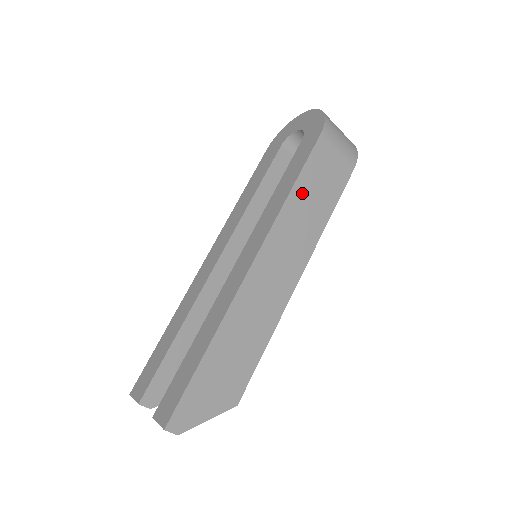
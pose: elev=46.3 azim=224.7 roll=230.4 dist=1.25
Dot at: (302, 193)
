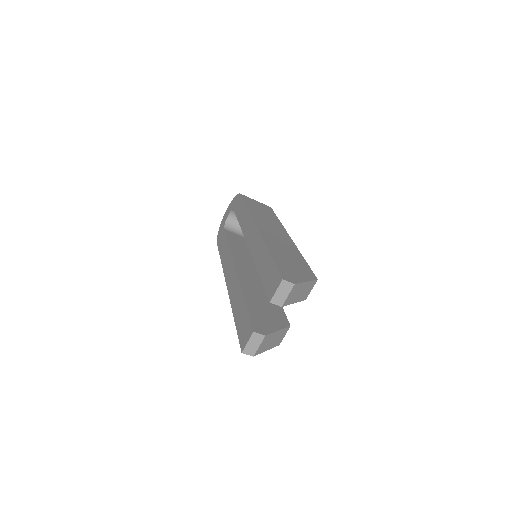
Dot at: (254, 209)
